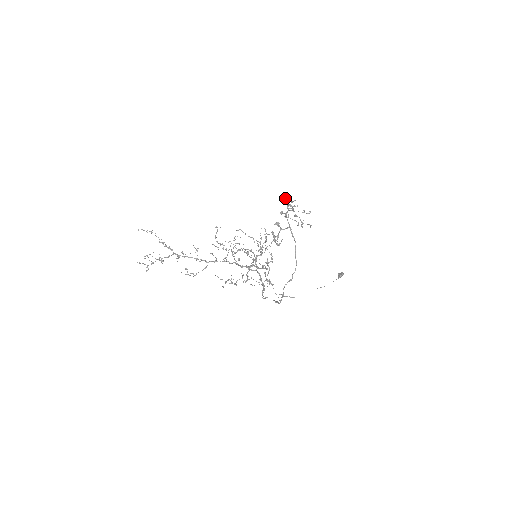
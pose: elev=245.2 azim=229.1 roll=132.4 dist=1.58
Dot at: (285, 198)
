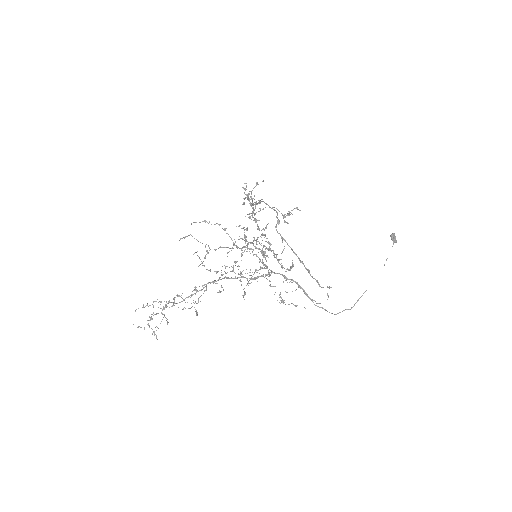
Dot at: (244, 199)
